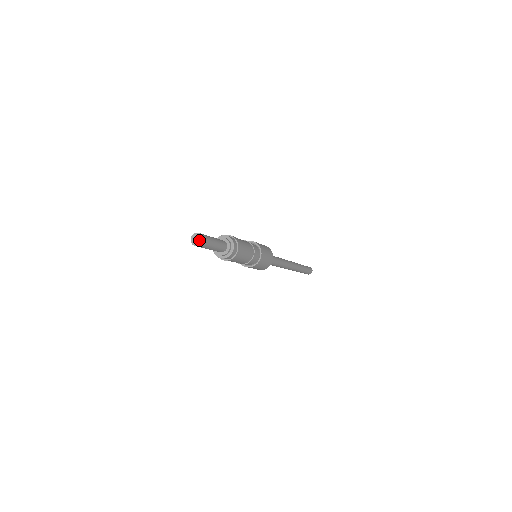
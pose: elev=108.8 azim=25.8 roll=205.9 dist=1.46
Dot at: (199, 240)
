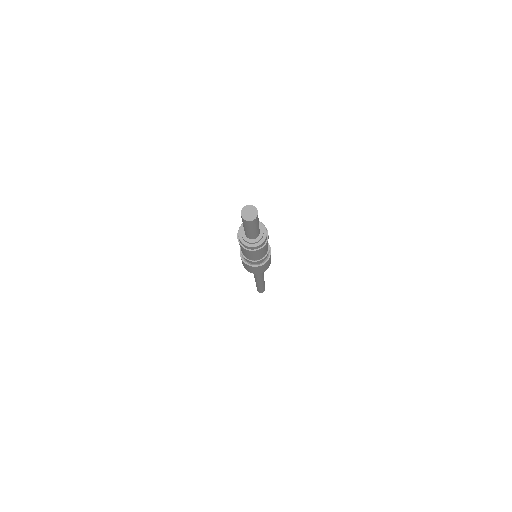
Dot at: (253, 213)
